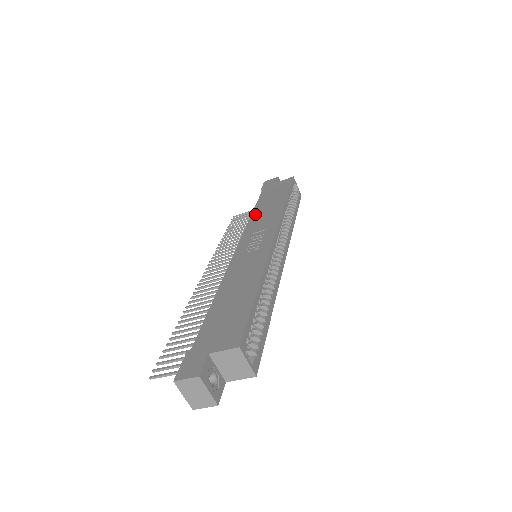
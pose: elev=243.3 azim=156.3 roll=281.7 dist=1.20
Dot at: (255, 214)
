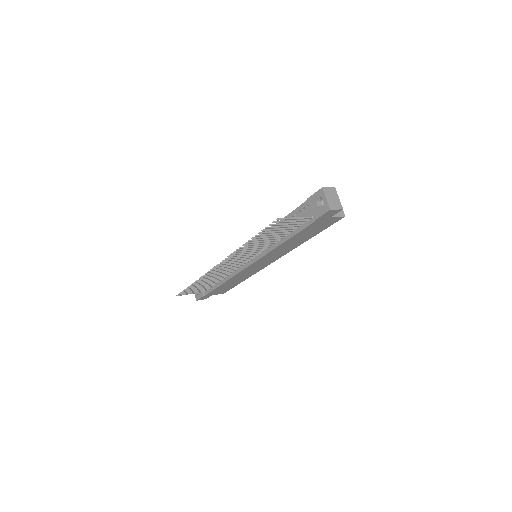
Dot at: occluded
